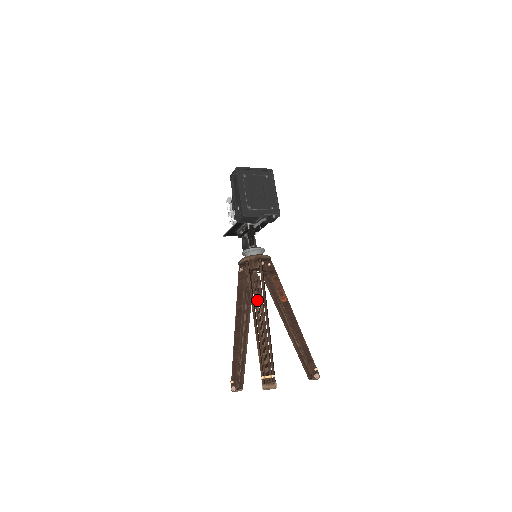
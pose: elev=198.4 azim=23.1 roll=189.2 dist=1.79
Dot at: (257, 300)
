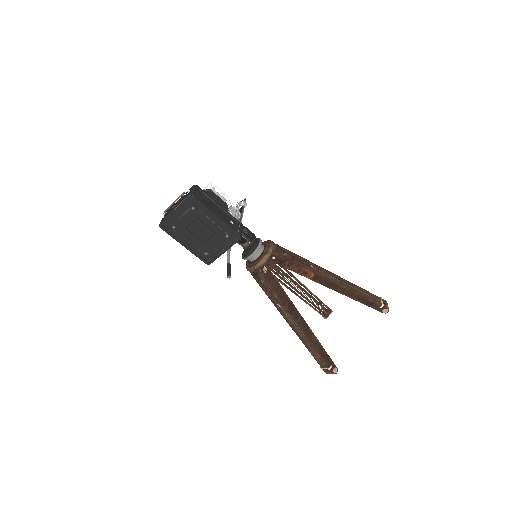
Dot at: (281, 309)
